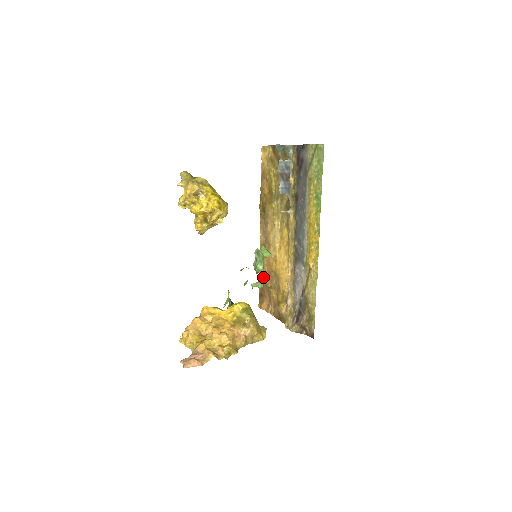
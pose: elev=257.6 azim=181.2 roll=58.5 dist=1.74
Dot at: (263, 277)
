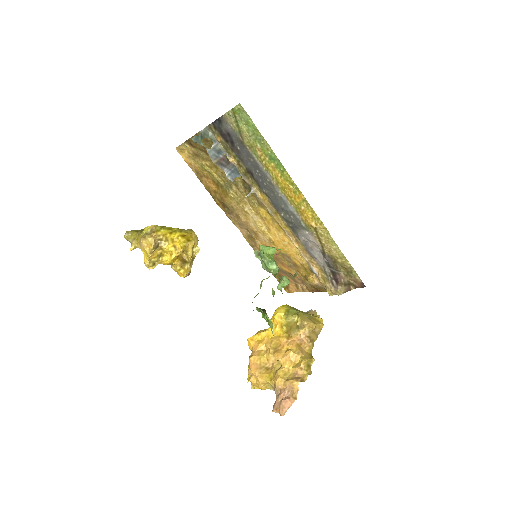
Dot at: occluded
